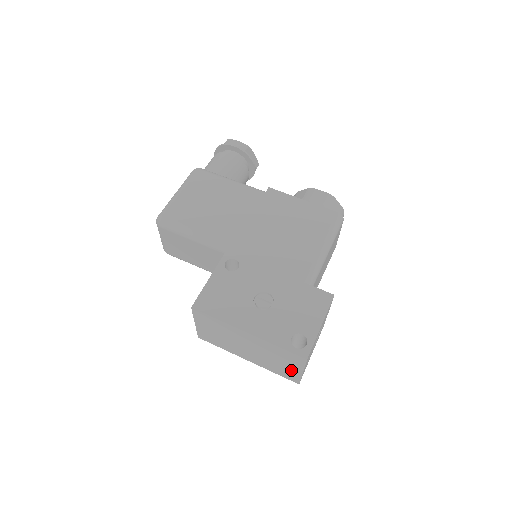
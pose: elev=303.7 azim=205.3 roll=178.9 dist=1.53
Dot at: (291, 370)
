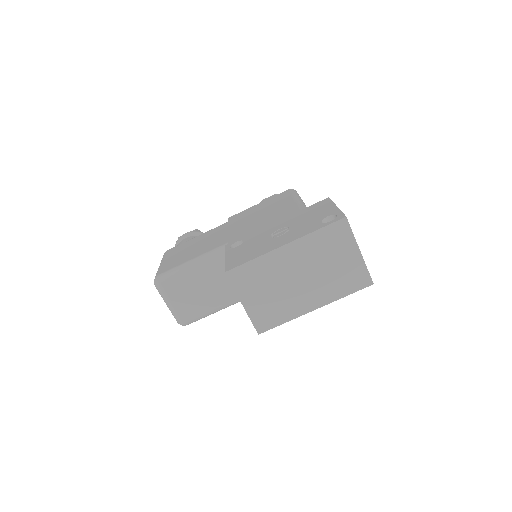
Dot at: (351, 263)
